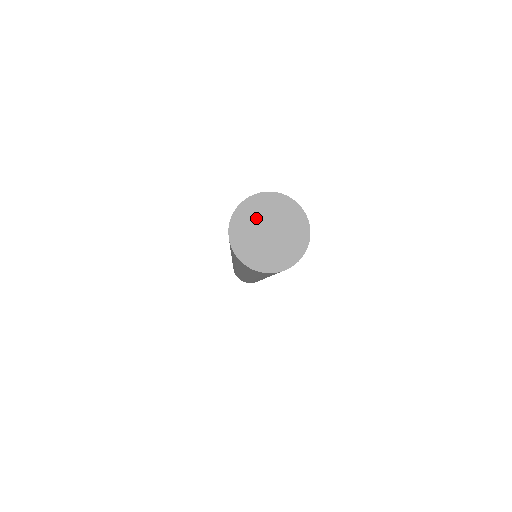
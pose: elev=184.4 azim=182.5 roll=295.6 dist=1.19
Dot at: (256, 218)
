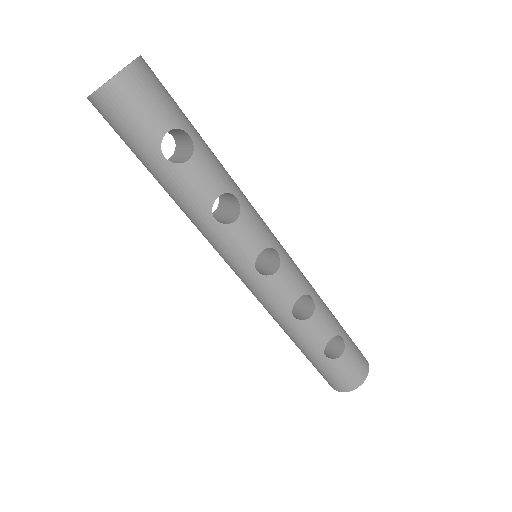
Dot at: occluded
